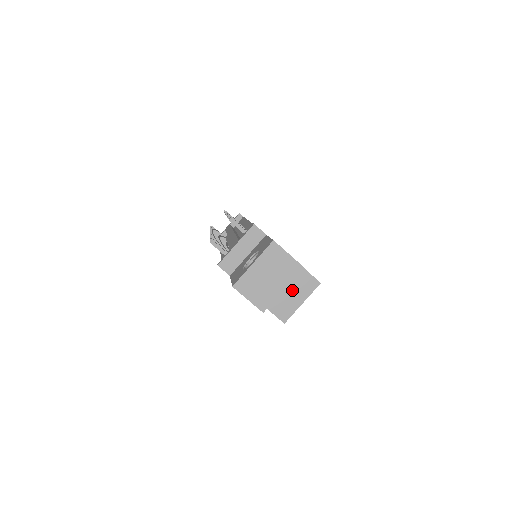
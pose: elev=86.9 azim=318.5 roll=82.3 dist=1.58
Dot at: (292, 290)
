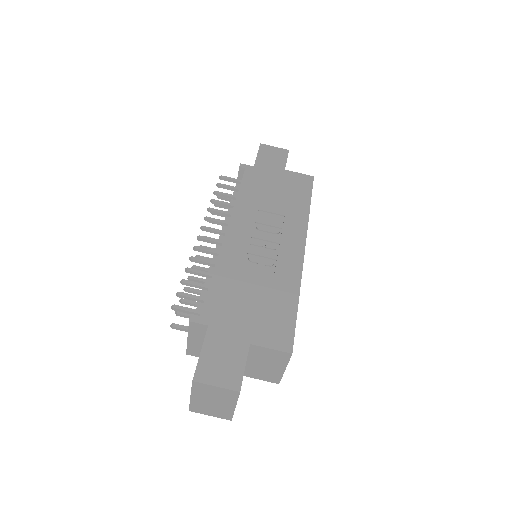
Dot at: (266, 363)
